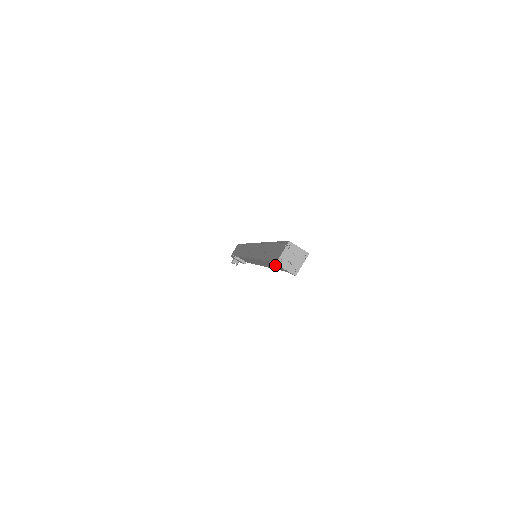
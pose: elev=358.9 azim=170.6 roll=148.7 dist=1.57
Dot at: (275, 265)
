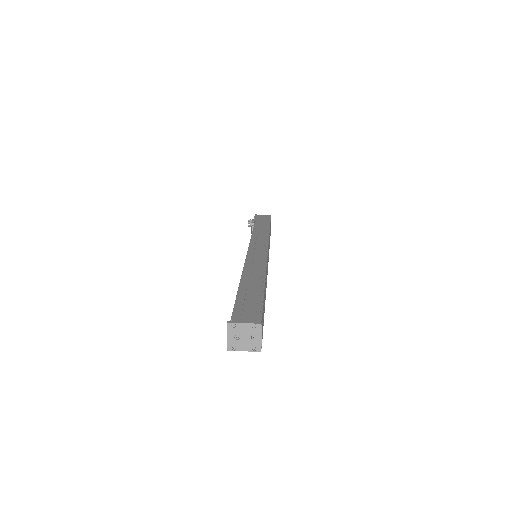
Dot at: occluded
